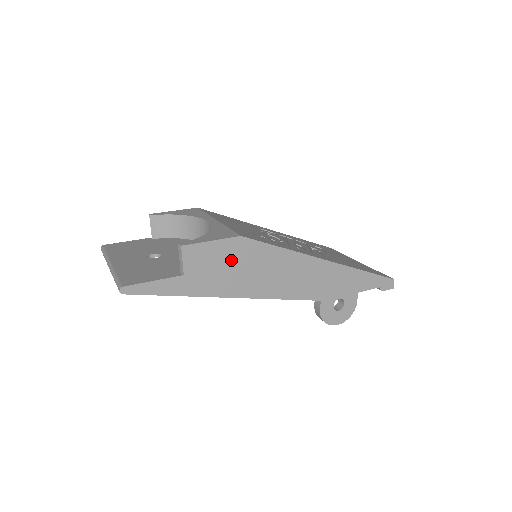
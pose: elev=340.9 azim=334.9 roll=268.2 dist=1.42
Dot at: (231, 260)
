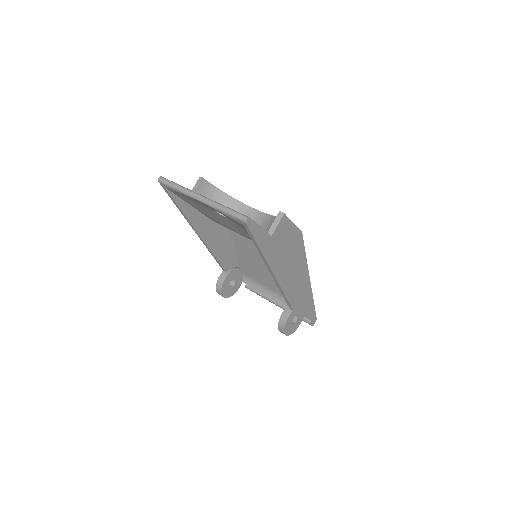
Dot at: (289, 245)
